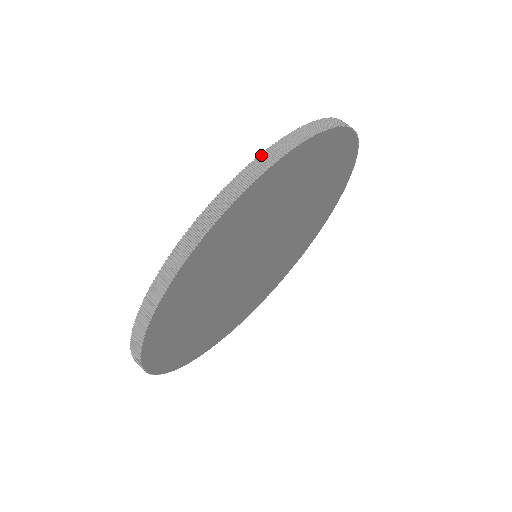
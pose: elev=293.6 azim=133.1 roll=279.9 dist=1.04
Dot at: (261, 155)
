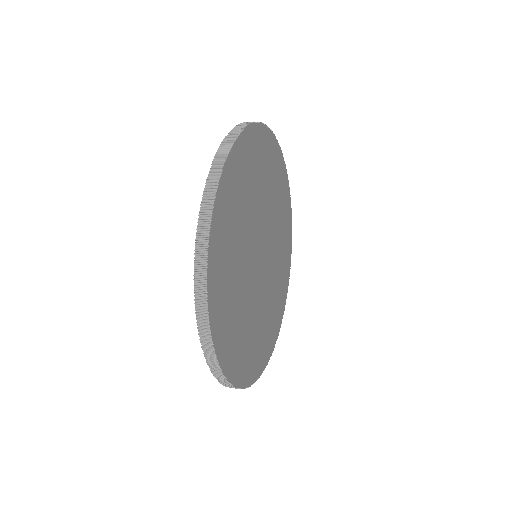
Dot at: occluded
